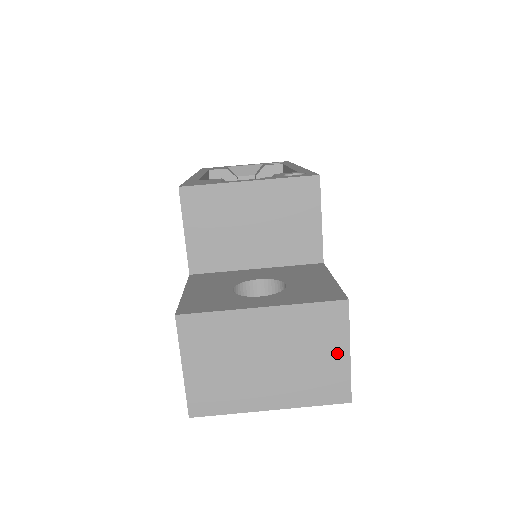
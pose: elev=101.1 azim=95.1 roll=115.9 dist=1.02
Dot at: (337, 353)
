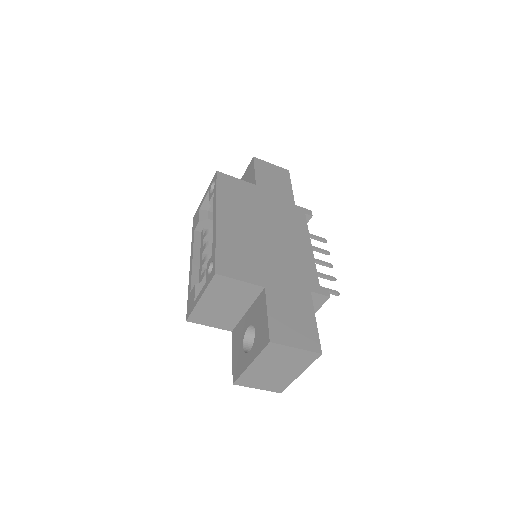
Dot at: (293, 352)
